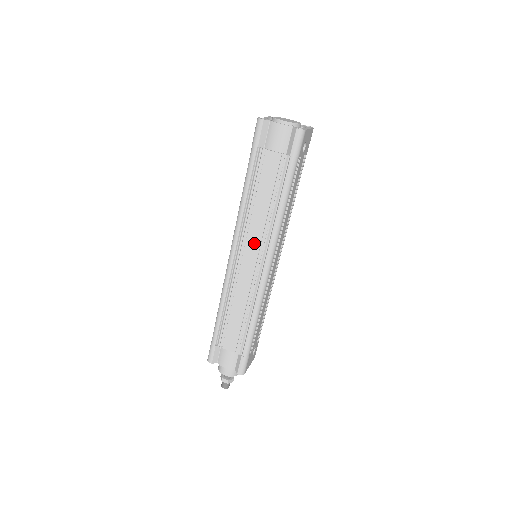
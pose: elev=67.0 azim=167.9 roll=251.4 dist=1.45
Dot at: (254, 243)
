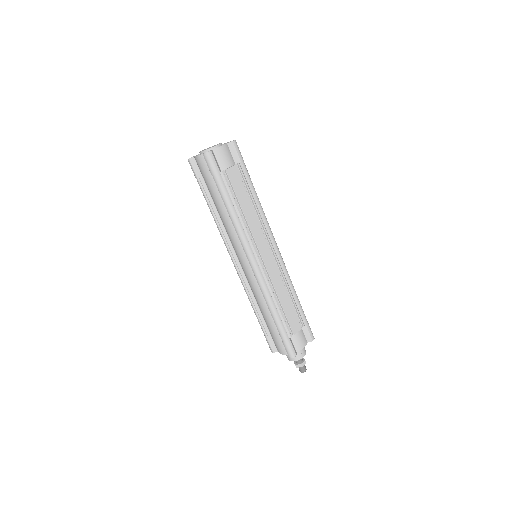
Dot at: (261, 239)
